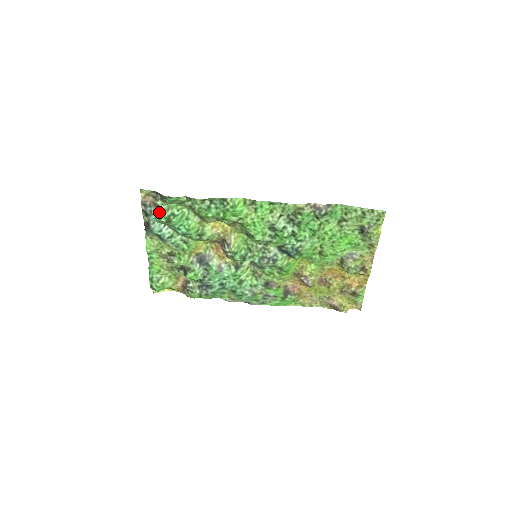
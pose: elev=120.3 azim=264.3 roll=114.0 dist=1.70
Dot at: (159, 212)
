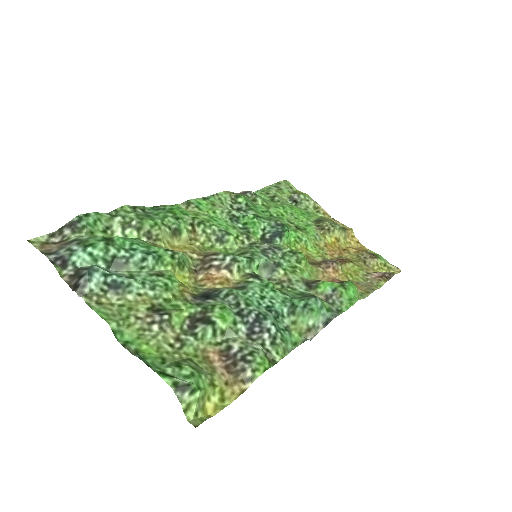
Dot at: (83, 242)
